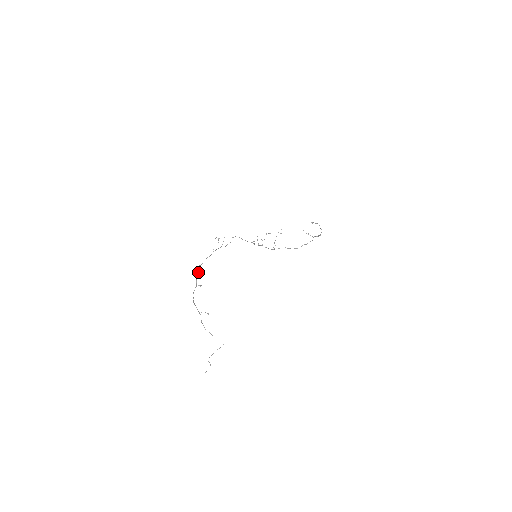
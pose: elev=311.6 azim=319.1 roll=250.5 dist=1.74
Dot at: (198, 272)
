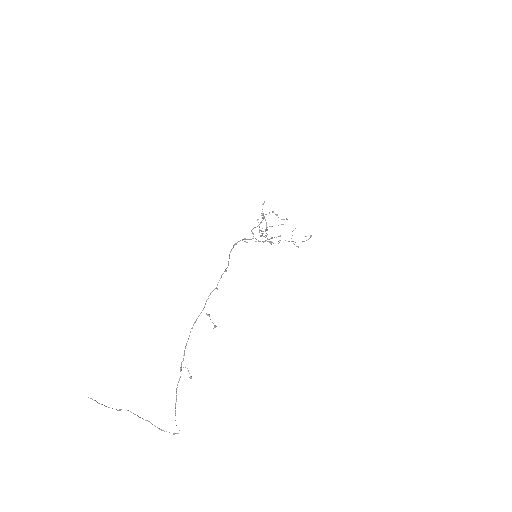
Dot at: occluded
